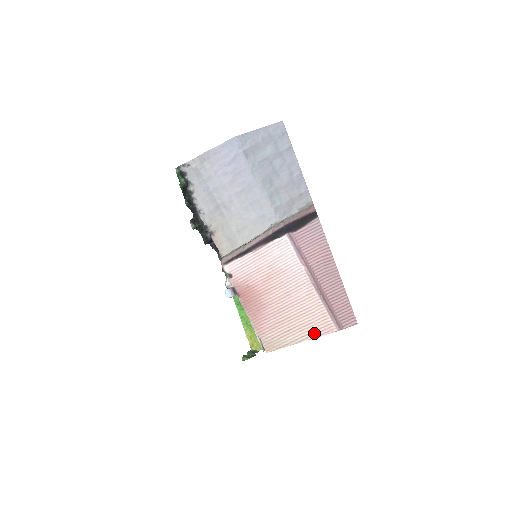
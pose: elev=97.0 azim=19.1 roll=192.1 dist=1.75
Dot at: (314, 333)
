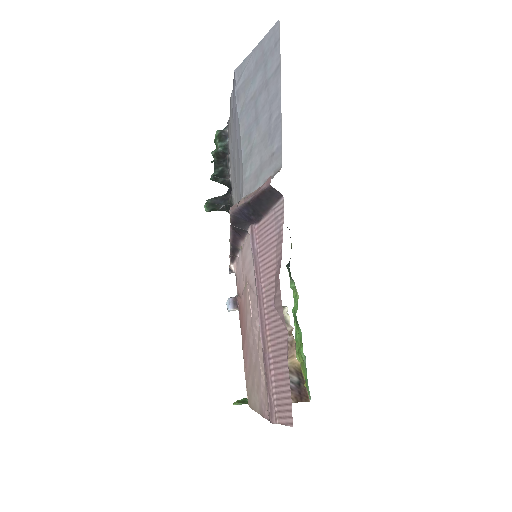
Dot at: (262, 407)
